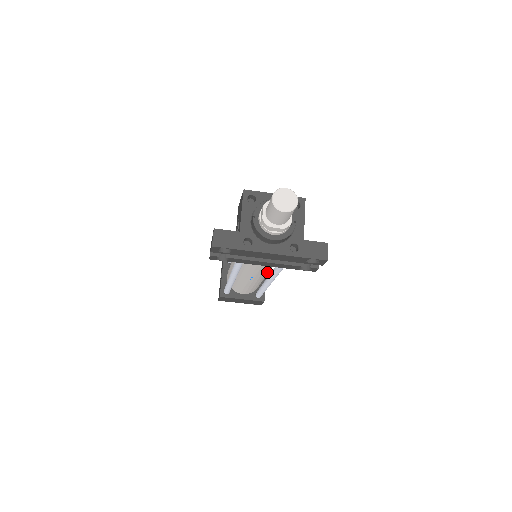
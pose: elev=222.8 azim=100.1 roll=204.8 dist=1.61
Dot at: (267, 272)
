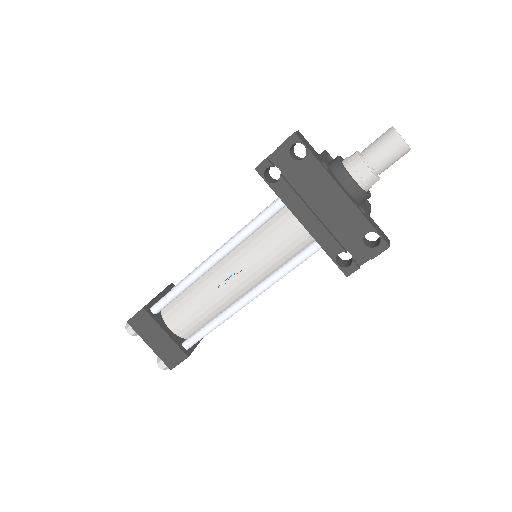
Dot at: (255, 282)
